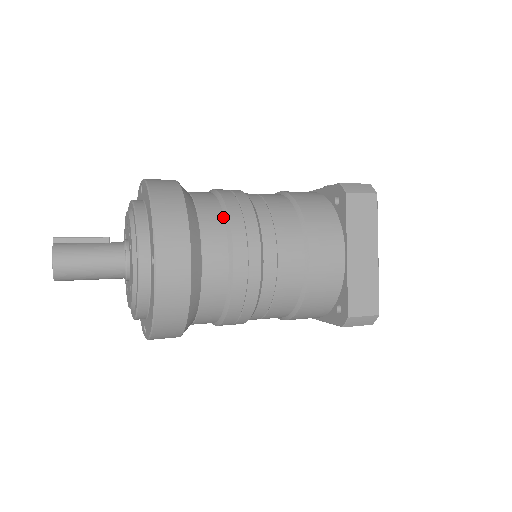
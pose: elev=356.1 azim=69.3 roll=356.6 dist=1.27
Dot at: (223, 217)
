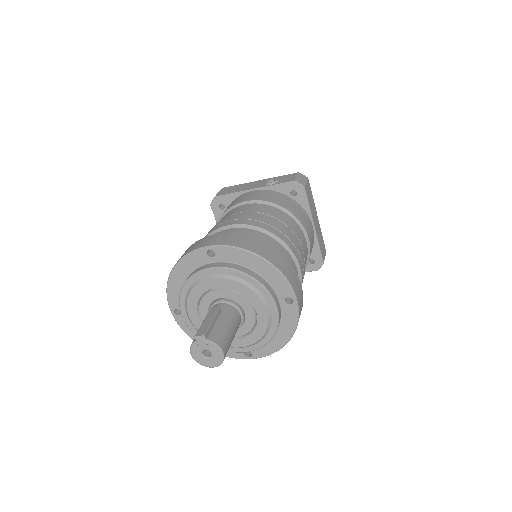
Dot at: (280, 244)
